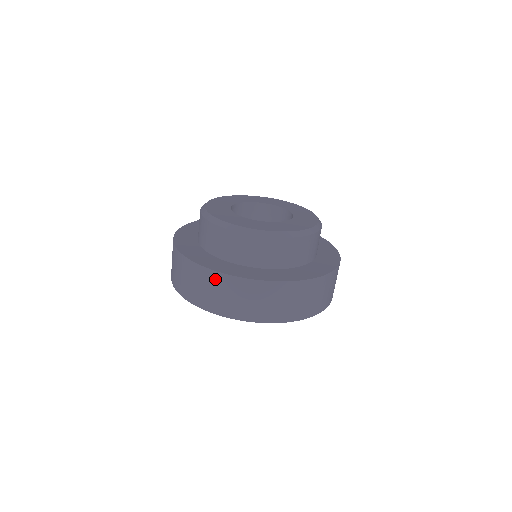
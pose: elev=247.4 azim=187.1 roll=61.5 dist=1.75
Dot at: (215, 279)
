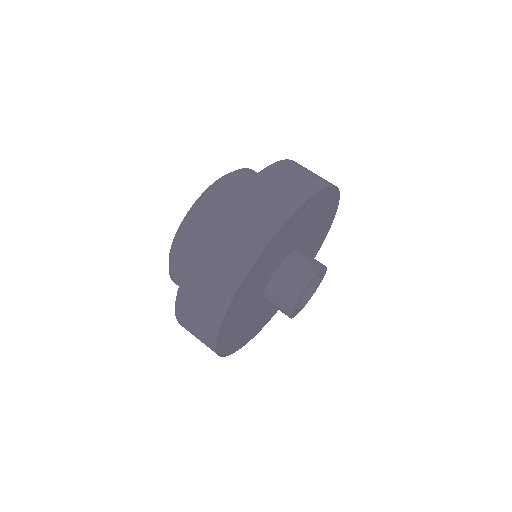
Dot at: (258, 185)
